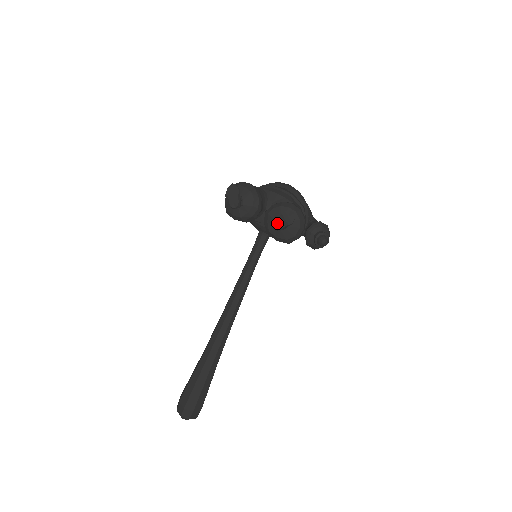
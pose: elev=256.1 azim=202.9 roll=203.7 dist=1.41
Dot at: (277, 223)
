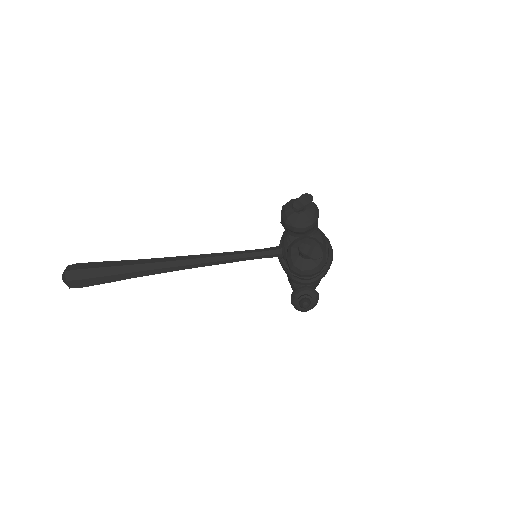
Dot at: (305, 247)
